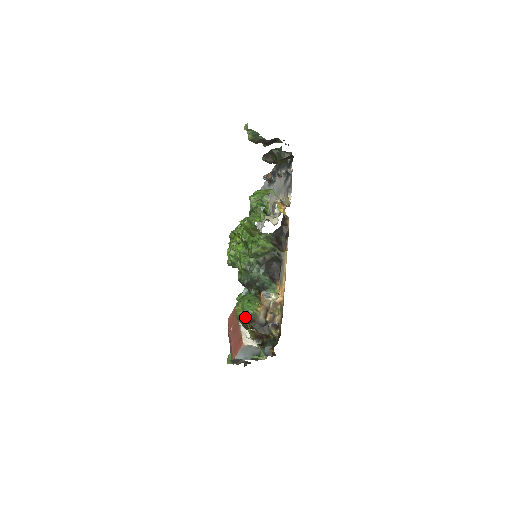
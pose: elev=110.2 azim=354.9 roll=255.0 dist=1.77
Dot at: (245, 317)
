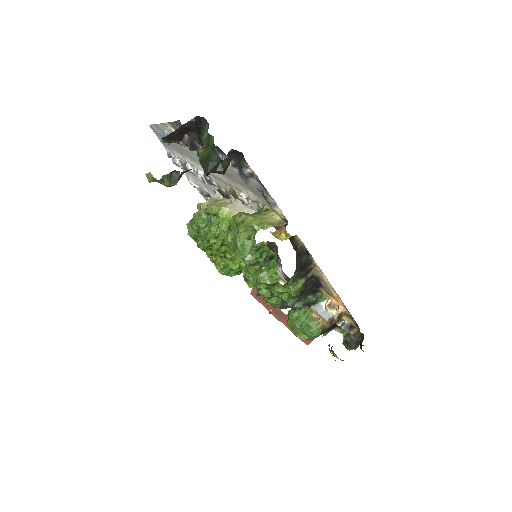
Dot at: occluded
